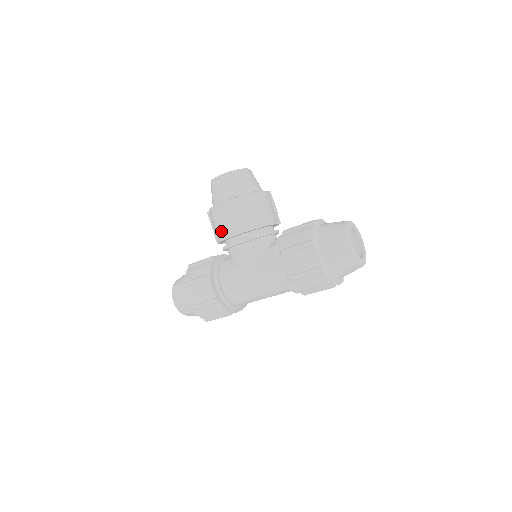
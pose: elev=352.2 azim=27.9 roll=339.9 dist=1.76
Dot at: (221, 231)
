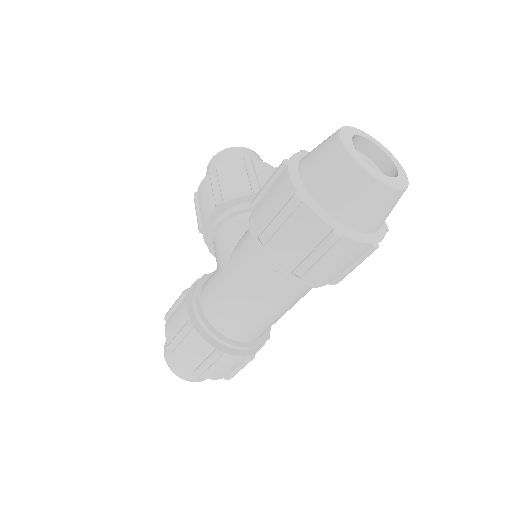
Dot at: (199, 218)
